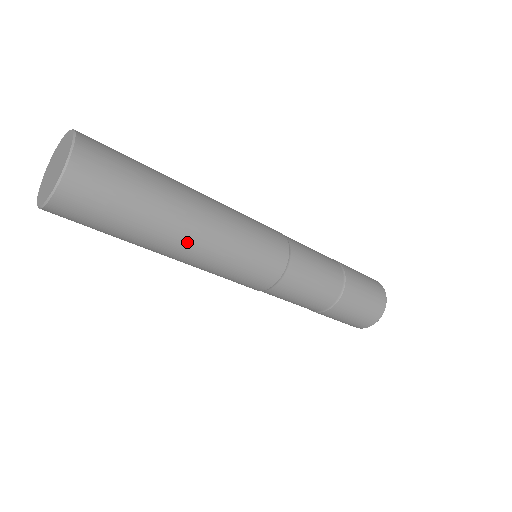
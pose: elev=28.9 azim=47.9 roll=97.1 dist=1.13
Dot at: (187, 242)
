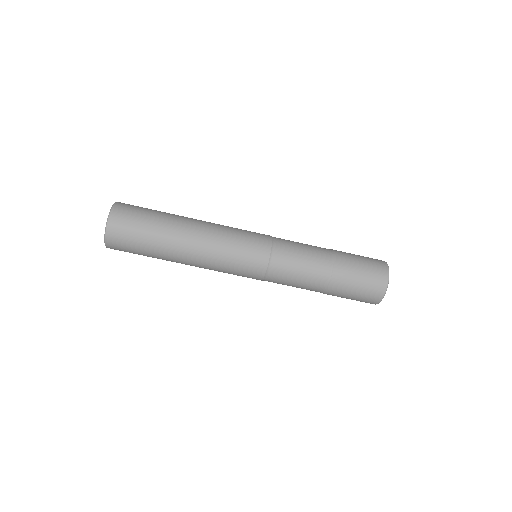
Dot at: (194, 226)
